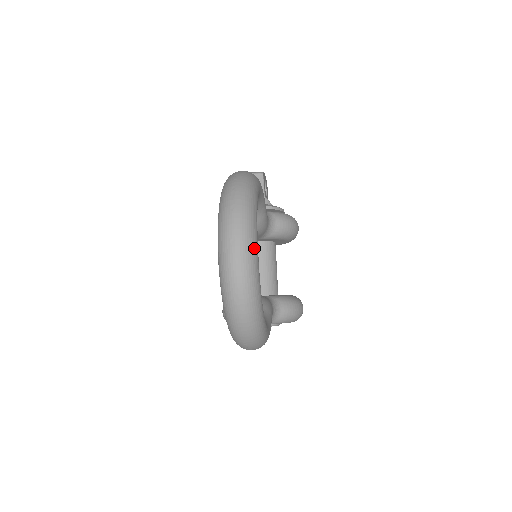
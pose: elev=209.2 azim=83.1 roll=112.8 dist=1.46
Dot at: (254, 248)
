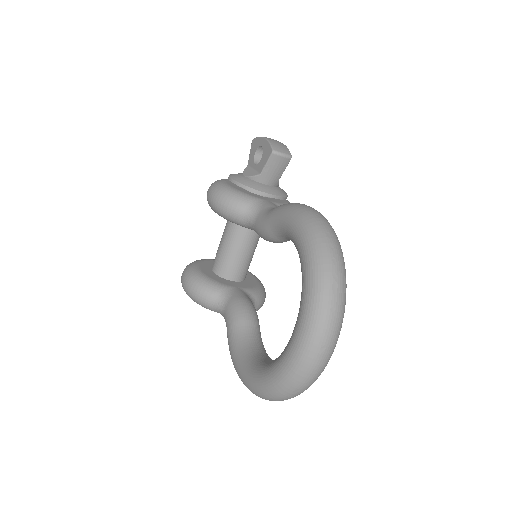
Dot at: (333, 350)
